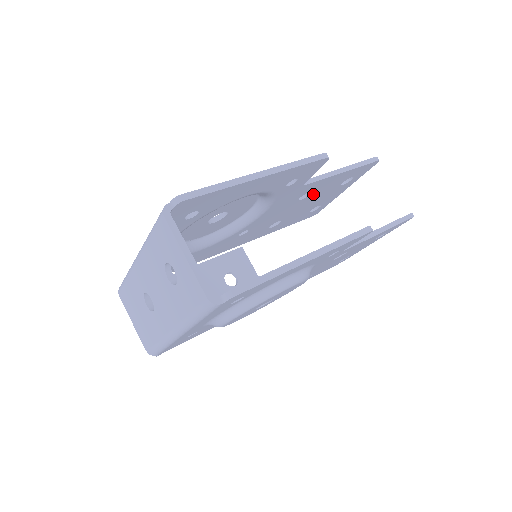
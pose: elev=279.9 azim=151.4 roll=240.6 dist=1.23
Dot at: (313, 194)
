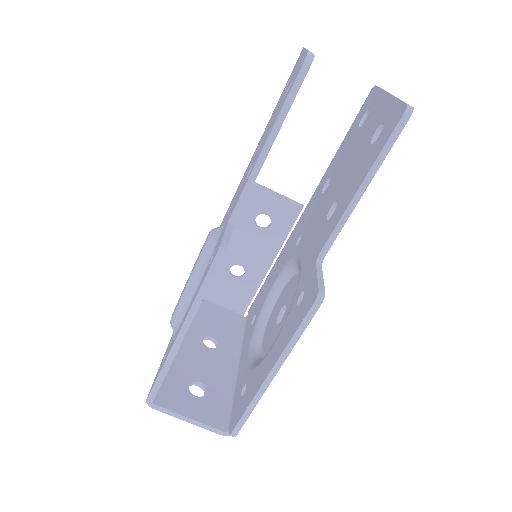
Dot at: occluded
